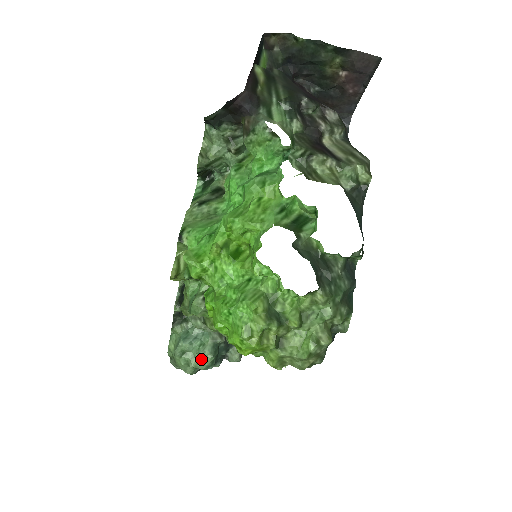
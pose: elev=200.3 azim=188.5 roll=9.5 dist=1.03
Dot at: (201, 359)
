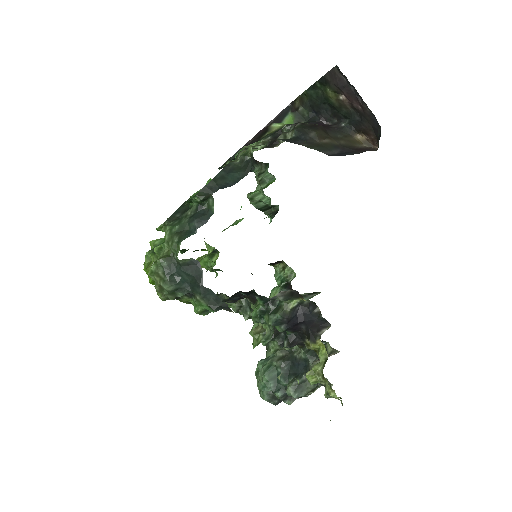
Dot at: (261, 377)
